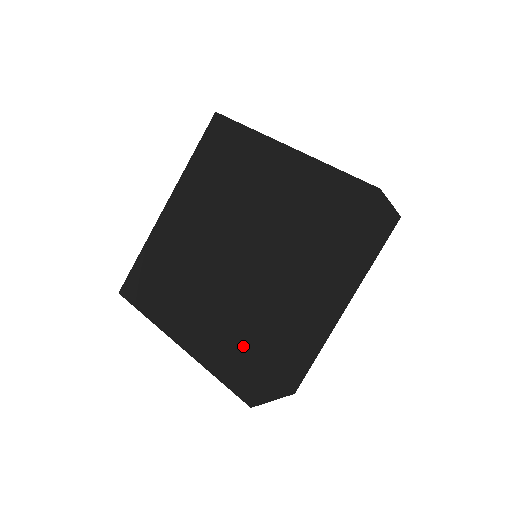
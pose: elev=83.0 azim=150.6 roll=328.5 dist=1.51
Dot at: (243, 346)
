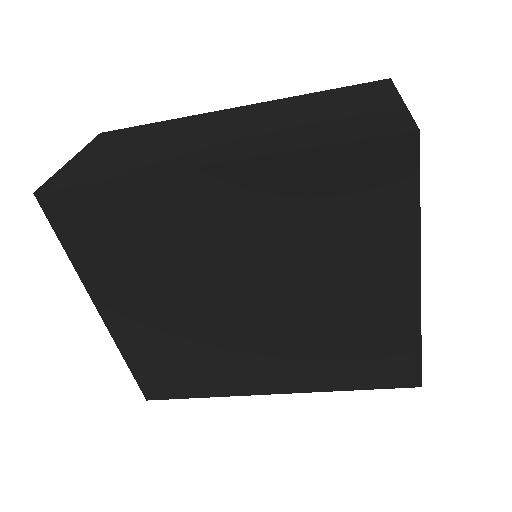
Dot at: (178, 369)
